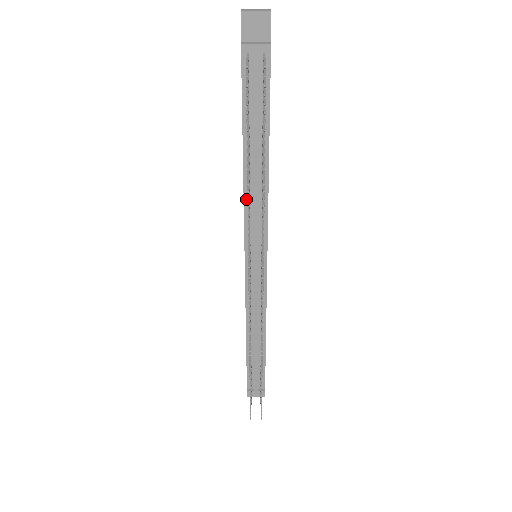
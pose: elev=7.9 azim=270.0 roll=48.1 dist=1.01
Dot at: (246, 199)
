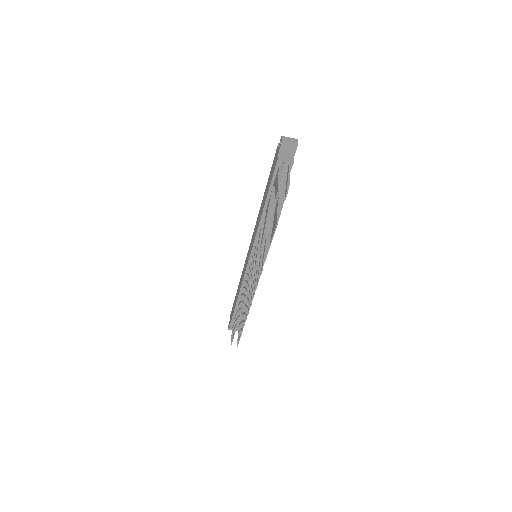
Dot at: (259, 228)
